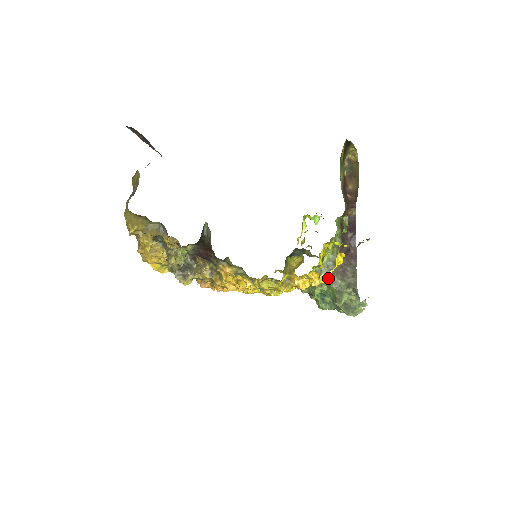
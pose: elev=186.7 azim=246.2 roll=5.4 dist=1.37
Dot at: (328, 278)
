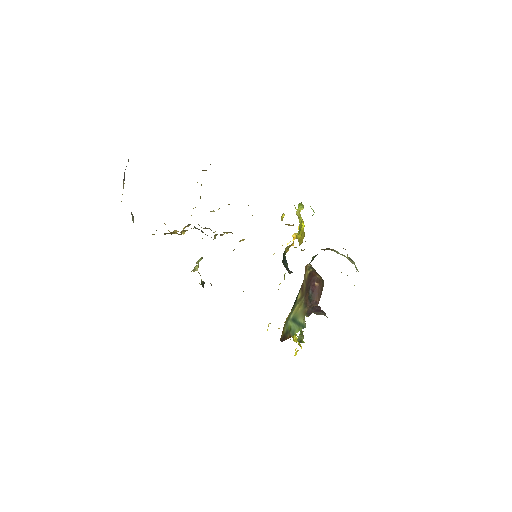
Dot at: occluded
